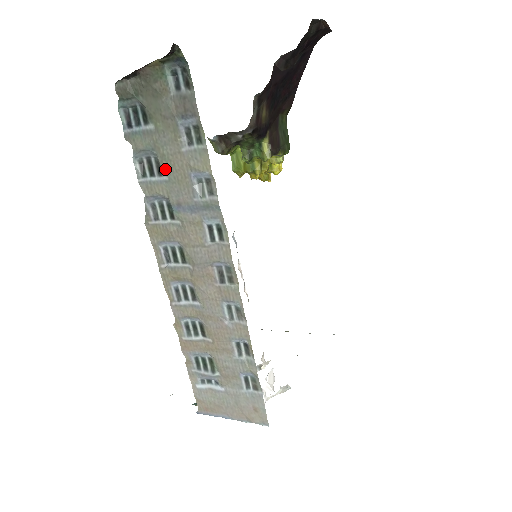
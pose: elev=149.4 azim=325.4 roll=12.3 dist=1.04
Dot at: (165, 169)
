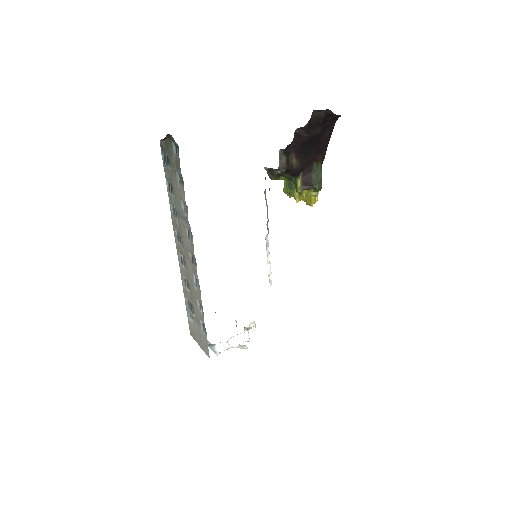
Dot at: (174, 192)
